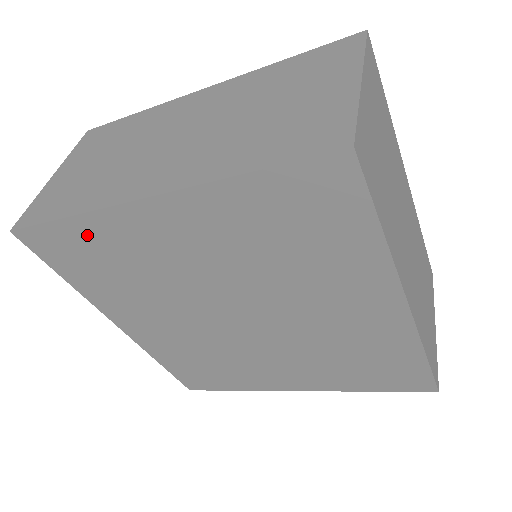
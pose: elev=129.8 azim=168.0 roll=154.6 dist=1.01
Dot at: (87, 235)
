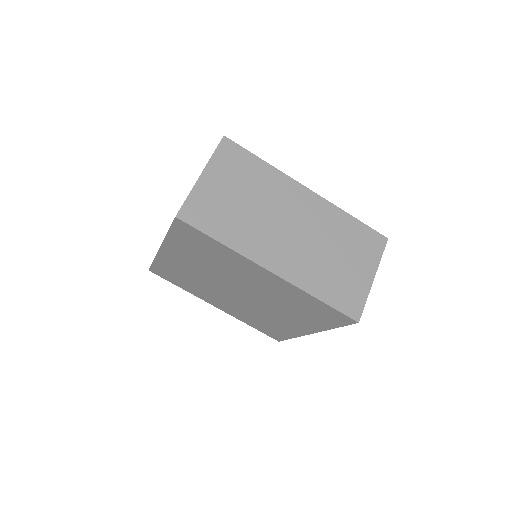
Dot at: (164, 266)
